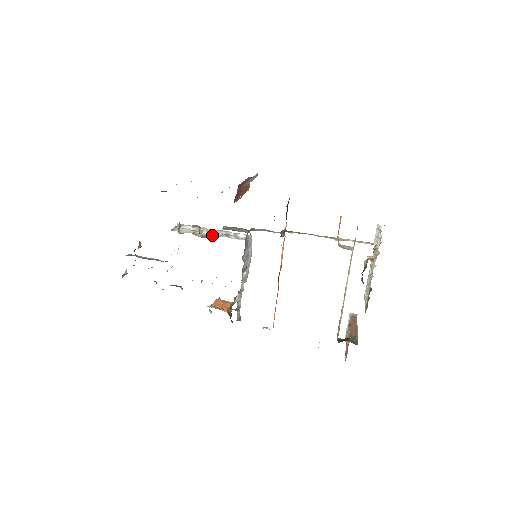
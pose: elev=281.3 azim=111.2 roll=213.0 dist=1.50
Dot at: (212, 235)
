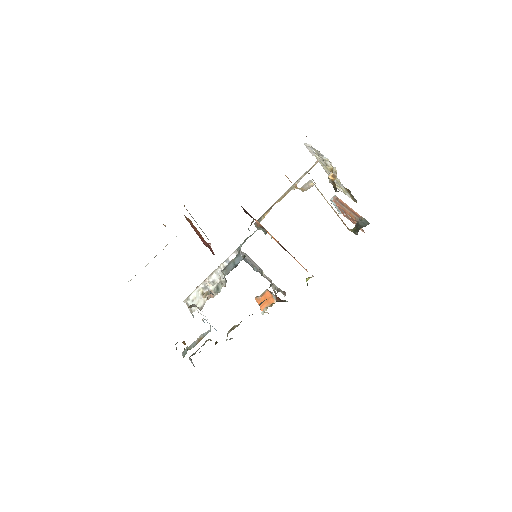
Dot at: (221, 284)
